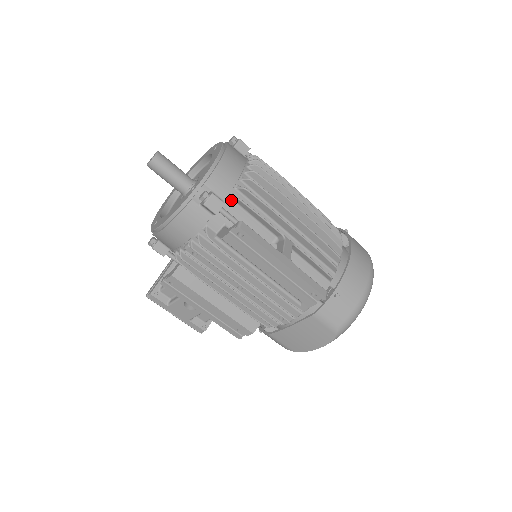
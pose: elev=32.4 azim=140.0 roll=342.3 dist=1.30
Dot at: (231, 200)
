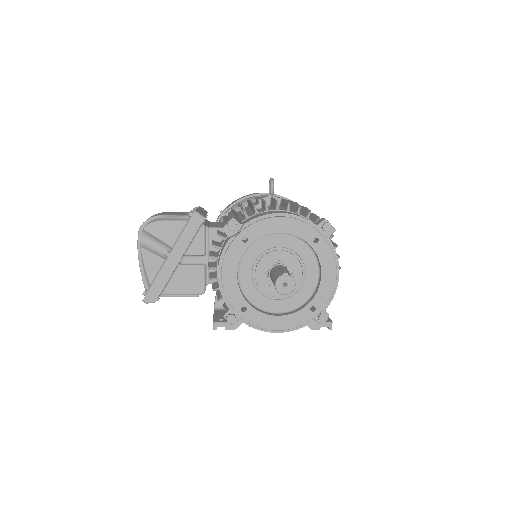
Dot at: occluded
